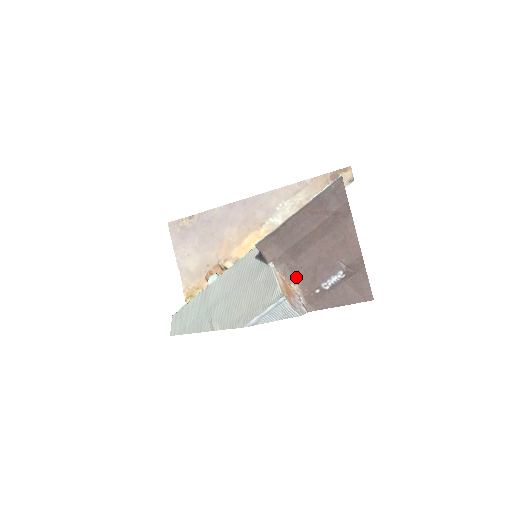
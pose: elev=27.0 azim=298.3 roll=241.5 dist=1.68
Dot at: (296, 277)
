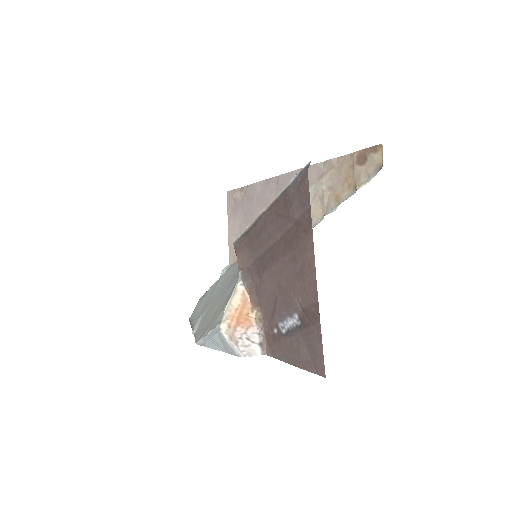
Dot at: (260, 301)
